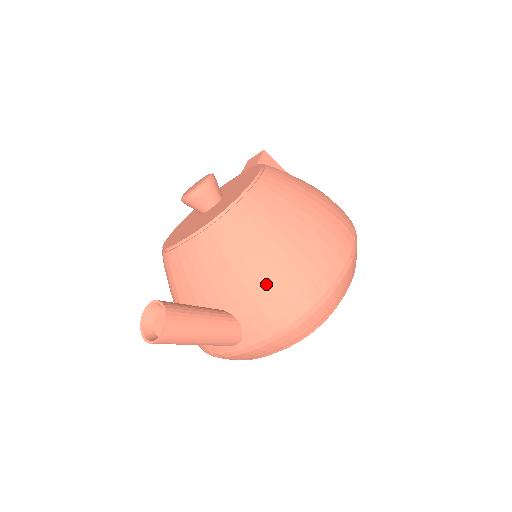
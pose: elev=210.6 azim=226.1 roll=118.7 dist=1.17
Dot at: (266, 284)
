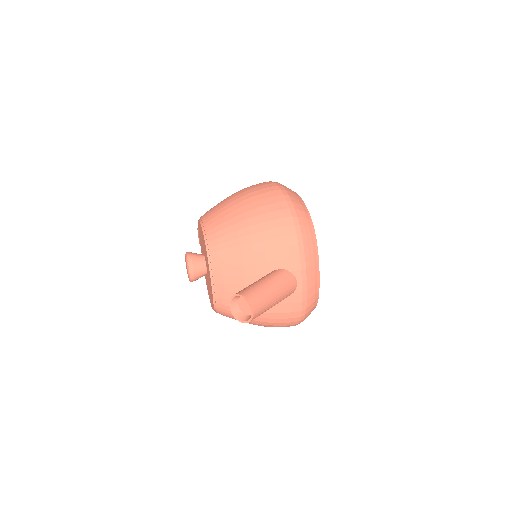
Dot at: (262, 237)
